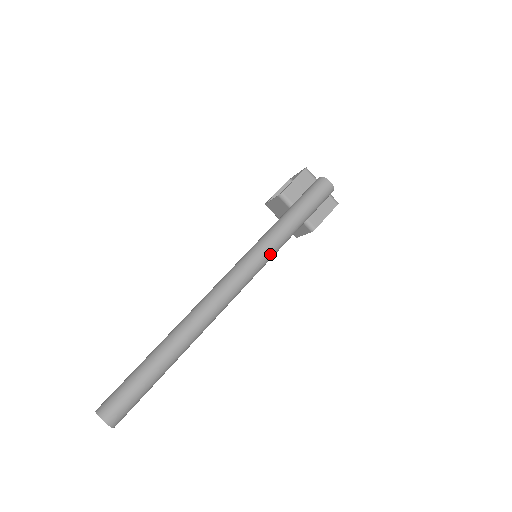
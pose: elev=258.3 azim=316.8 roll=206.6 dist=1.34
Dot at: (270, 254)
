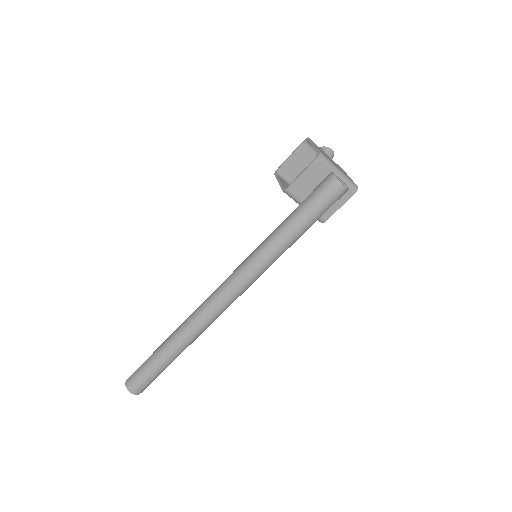
Dot at: (267, 267)
